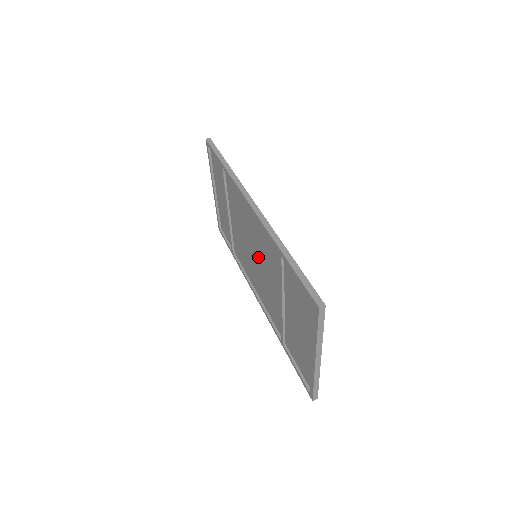
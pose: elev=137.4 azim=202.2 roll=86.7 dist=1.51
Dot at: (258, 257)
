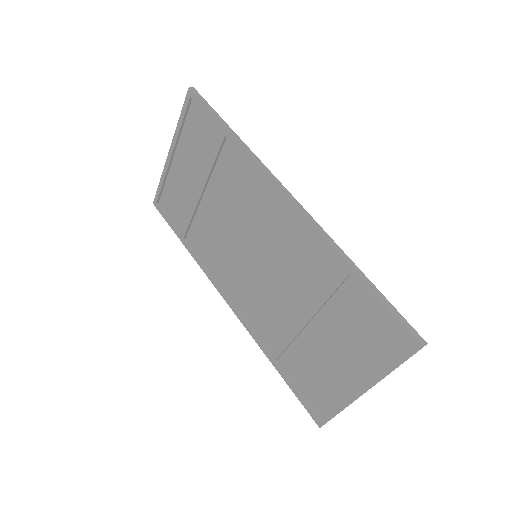
Dot at: (263, 259)
